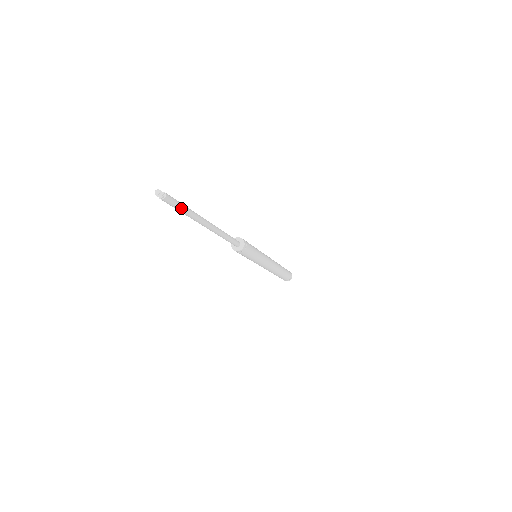
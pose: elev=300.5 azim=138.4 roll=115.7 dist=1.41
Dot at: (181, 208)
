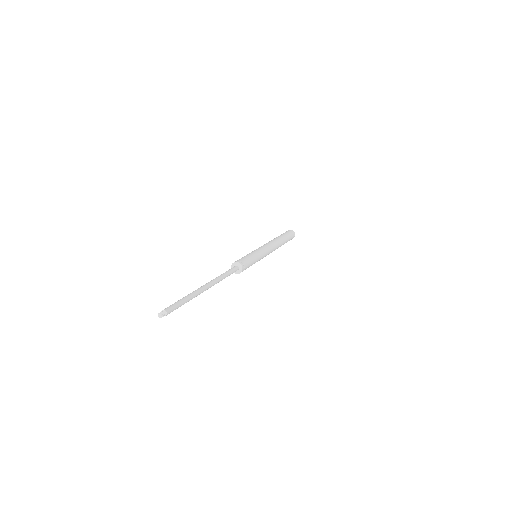
Dot at: (181, 305)
